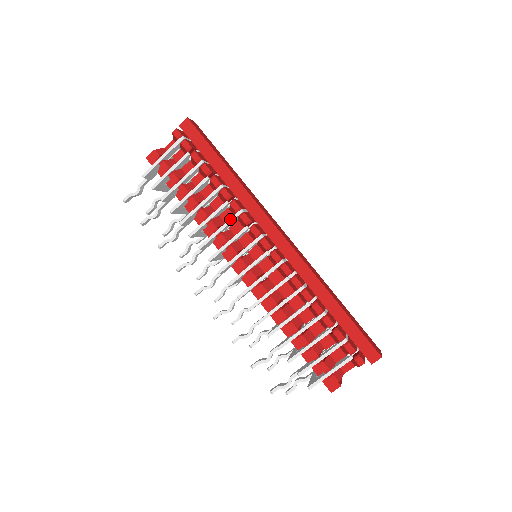
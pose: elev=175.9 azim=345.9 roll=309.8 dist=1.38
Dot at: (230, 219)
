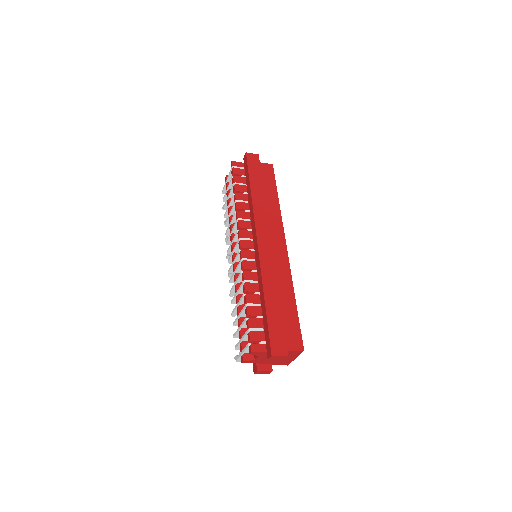
Dot at: (234, 225)
